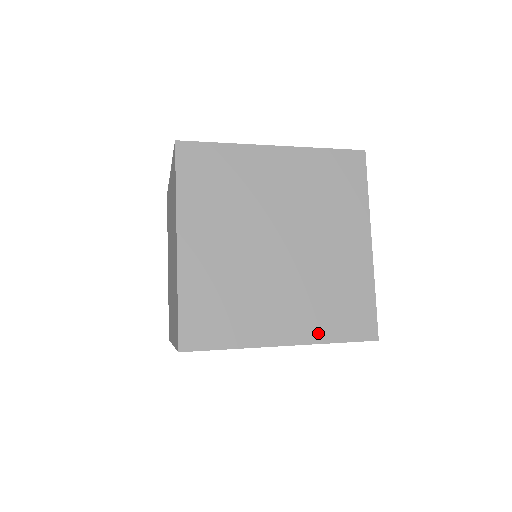
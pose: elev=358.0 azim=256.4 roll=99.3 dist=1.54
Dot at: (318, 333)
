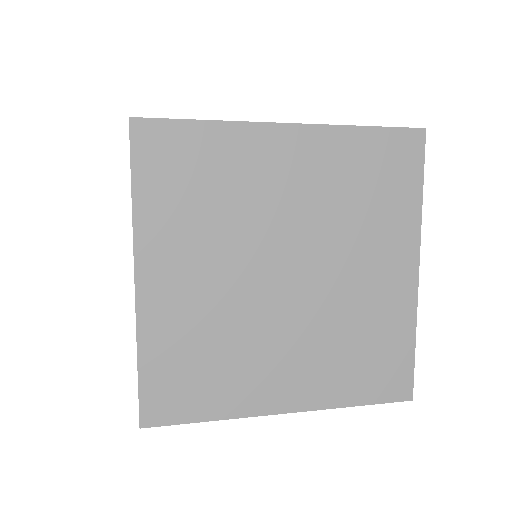
Dot at: (332, 395)
